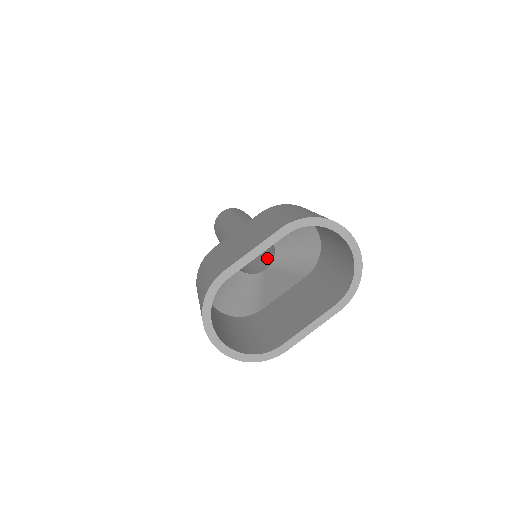
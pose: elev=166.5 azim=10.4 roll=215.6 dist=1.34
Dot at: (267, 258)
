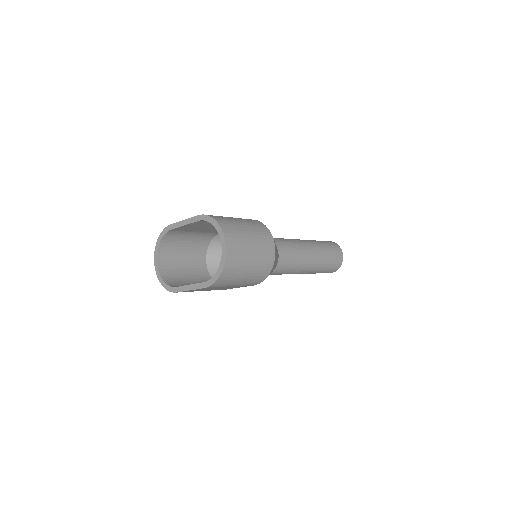
Dot at: occluded
